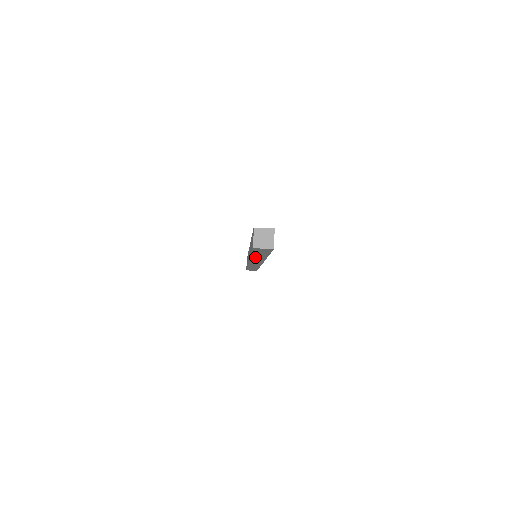
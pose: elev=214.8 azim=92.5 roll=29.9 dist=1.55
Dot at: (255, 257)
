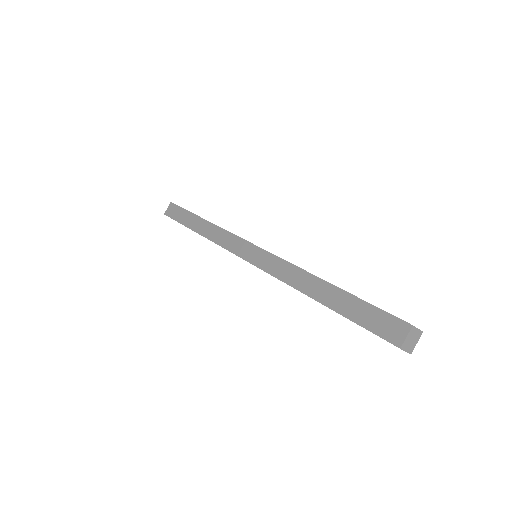
Dot at: (309, 296)
